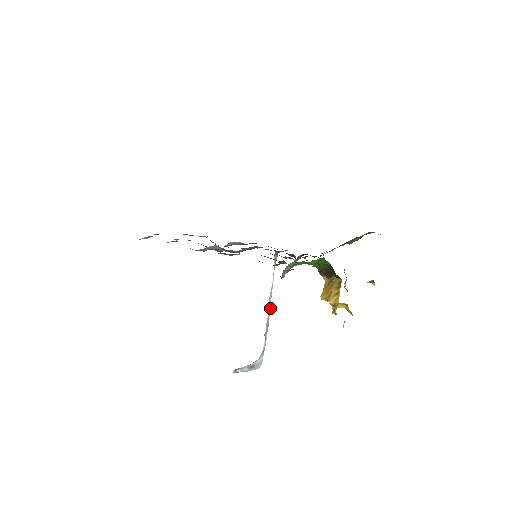
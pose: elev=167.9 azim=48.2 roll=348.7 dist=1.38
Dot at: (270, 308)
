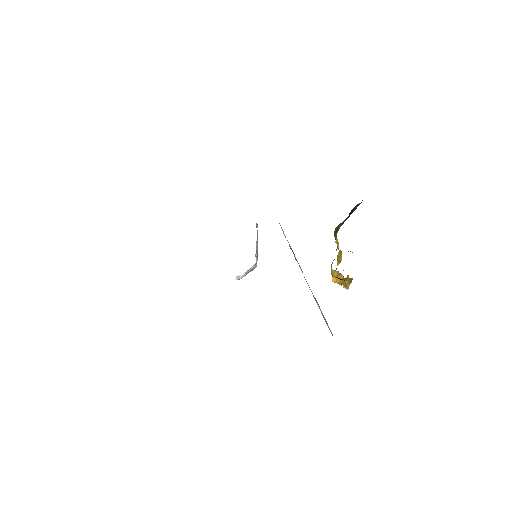
Dot at: occluded
